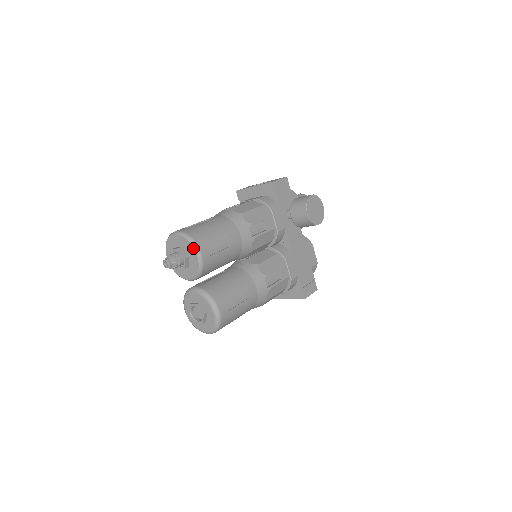
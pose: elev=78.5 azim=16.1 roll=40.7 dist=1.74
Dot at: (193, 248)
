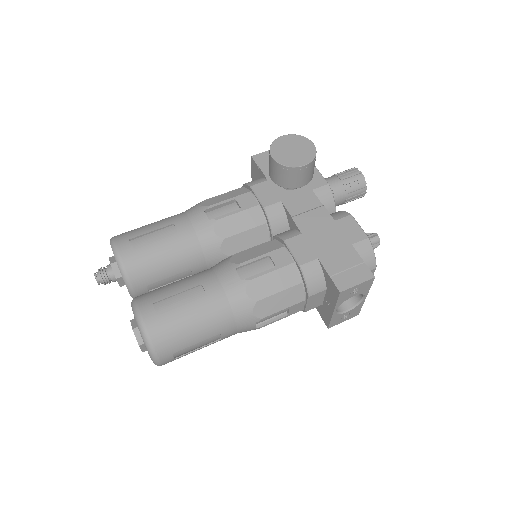
Dot at: (111, 247)
